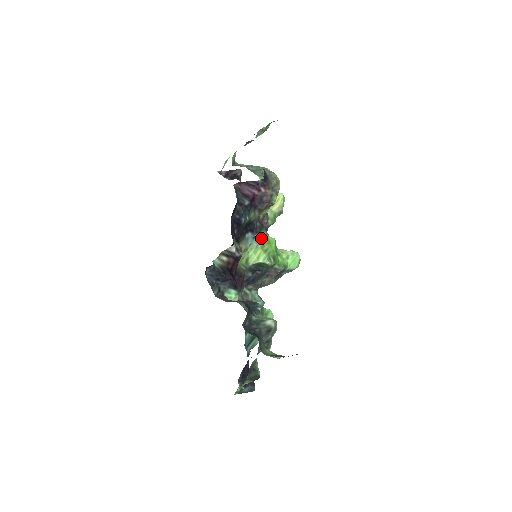
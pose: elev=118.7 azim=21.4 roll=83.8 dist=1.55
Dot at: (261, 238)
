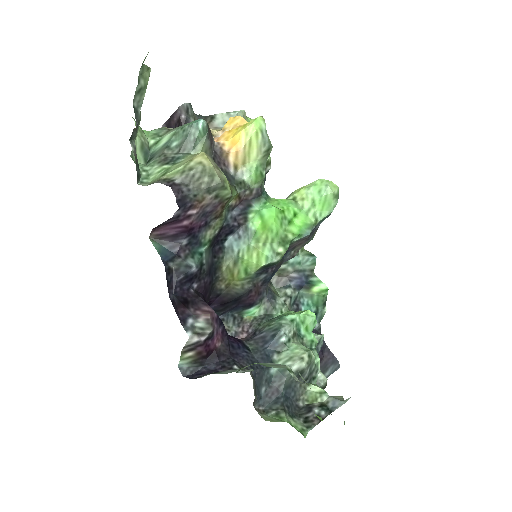
Dot at: (251, 227)
